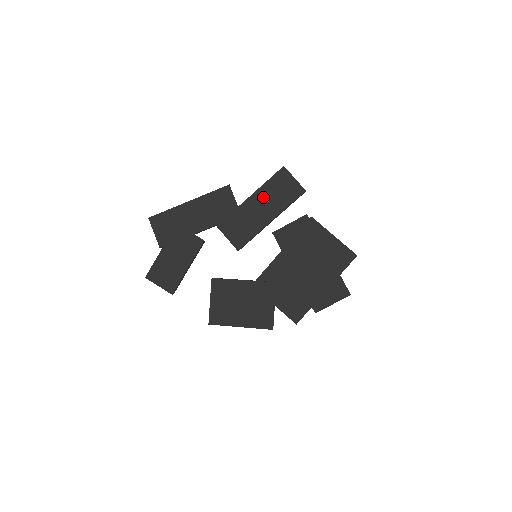
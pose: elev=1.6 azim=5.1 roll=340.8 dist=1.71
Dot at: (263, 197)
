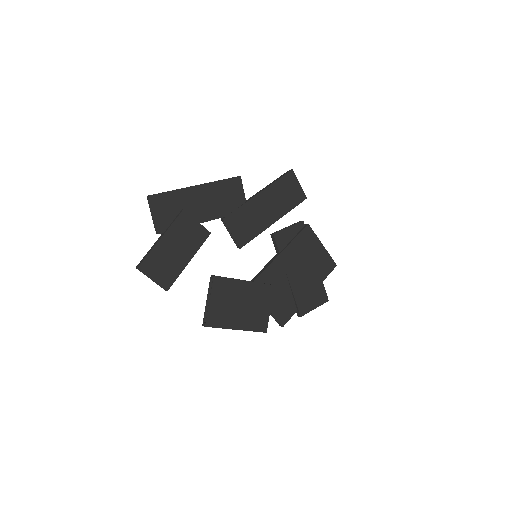
Dot at: (271, 196)
